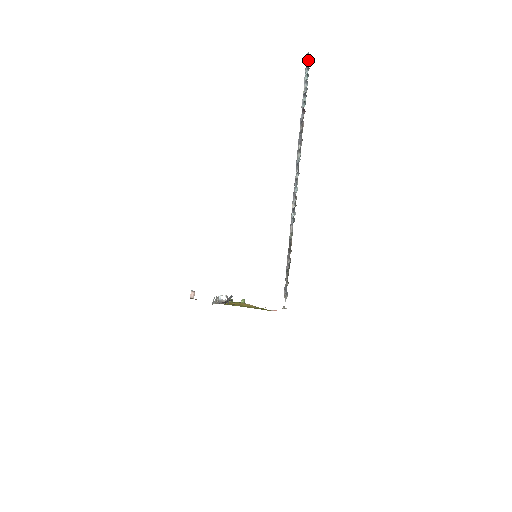
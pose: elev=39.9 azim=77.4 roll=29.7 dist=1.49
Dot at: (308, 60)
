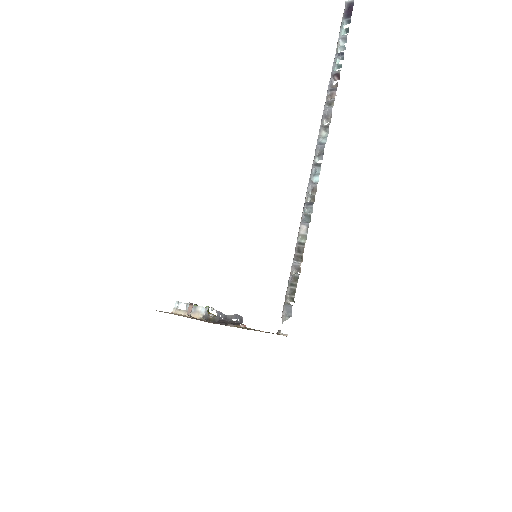
Dot at: (350, 10)
